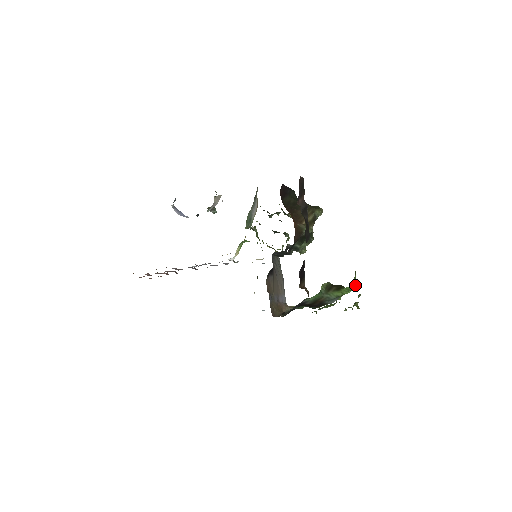
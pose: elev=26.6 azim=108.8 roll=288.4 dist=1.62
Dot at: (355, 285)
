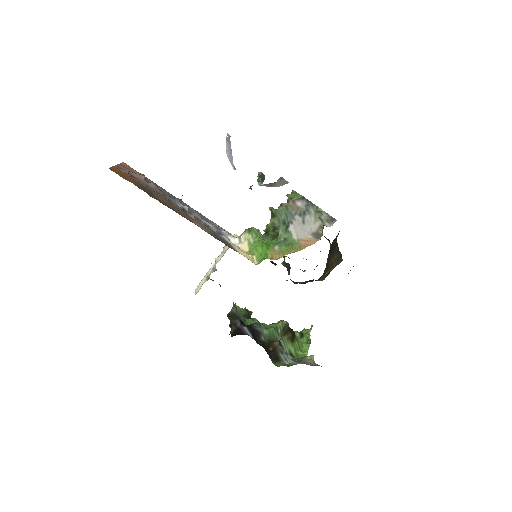
Dot at: (308, 349)
